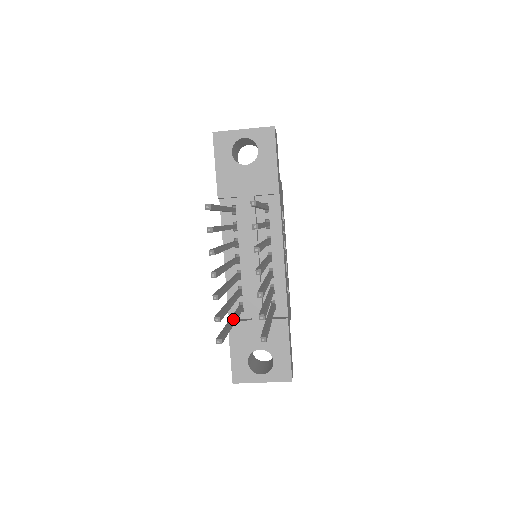
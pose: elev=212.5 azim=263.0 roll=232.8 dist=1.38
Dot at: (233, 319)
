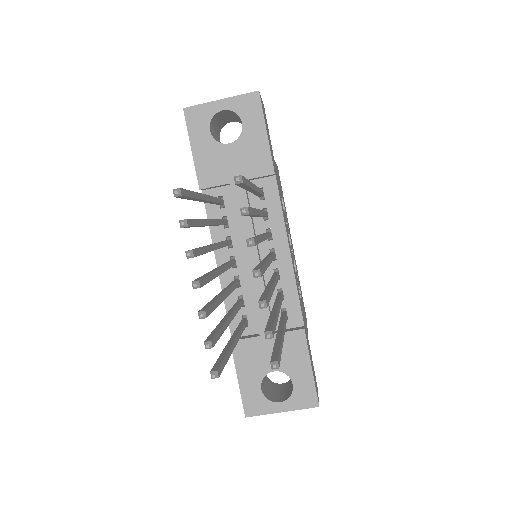
Dot at: (234, 339)
